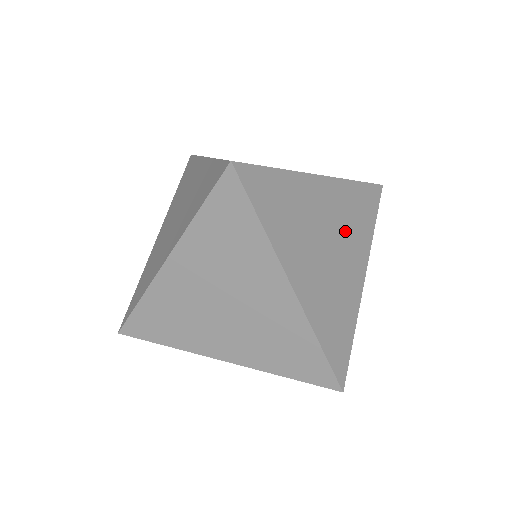
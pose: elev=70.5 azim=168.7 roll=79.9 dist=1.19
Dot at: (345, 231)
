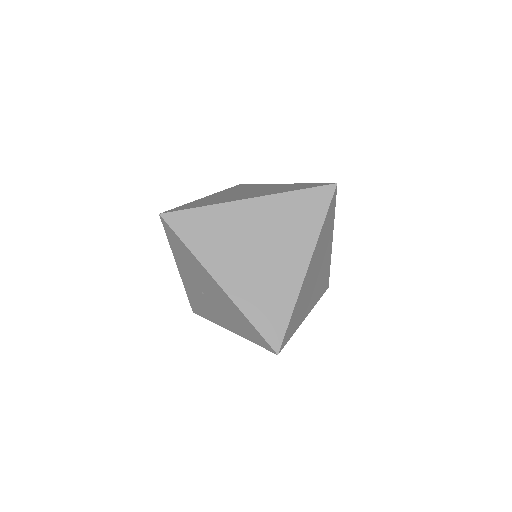
Dot at: (319, 280)
